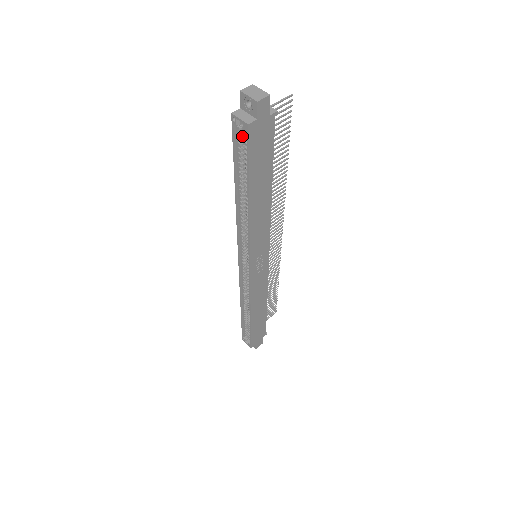
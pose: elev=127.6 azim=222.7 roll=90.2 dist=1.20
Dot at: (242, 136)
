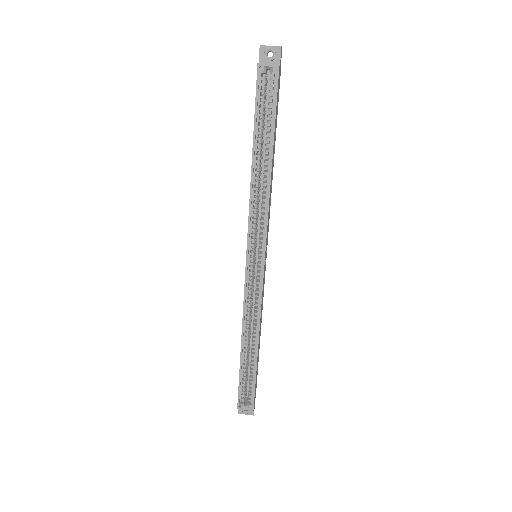
Dot at: (264, 88)
